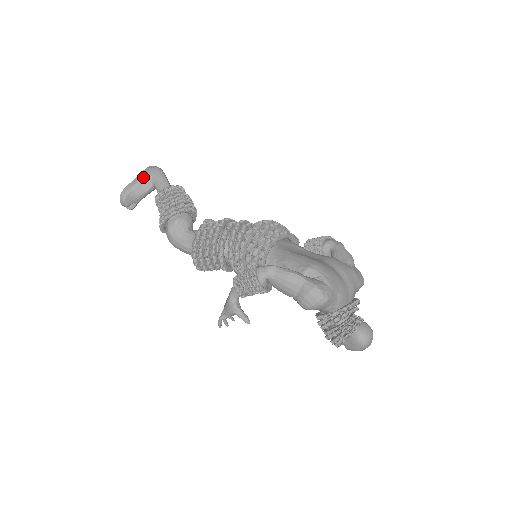
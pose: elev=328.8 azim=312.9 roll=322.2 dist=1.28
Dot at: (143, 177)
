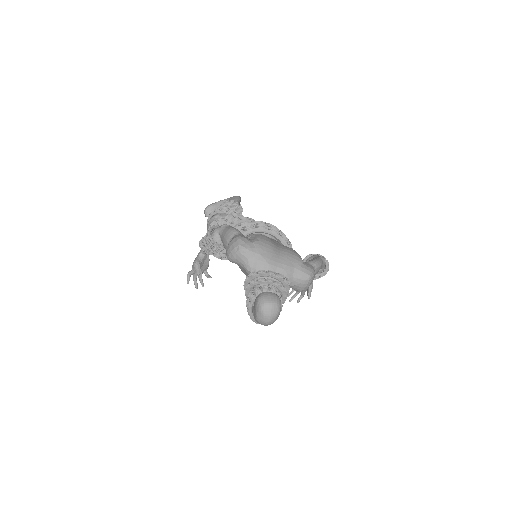
Dot at: (225, 199)
